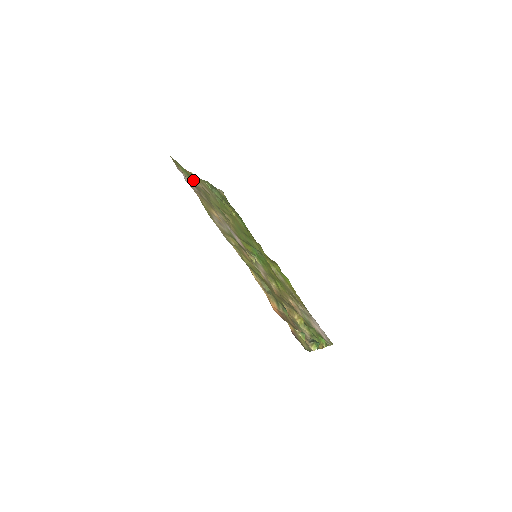
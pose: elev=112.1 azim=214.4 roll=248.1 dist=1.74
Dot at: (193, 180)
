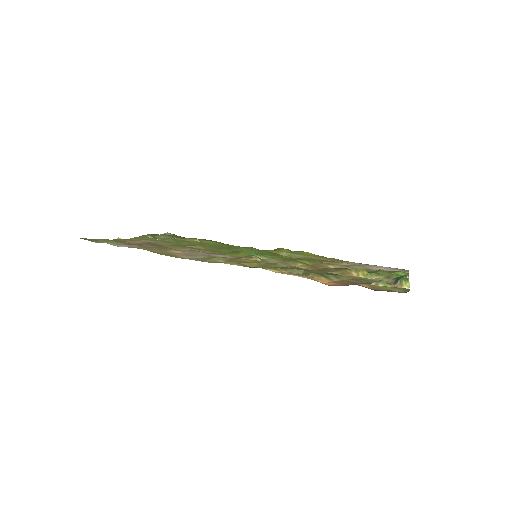
Dot at: occluded
